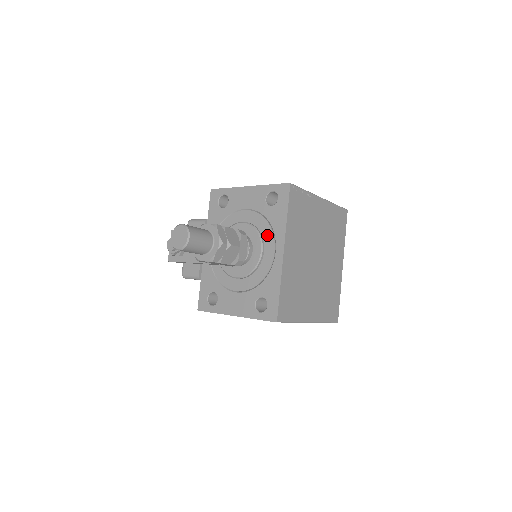
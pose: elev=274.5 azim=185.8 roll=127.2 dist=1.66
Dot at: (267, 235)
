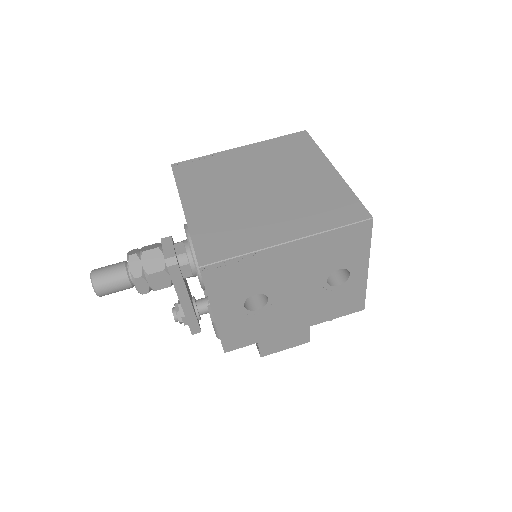
Dot at: occluded
